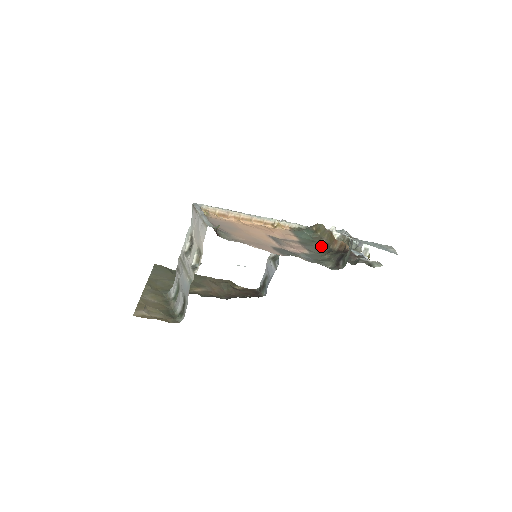
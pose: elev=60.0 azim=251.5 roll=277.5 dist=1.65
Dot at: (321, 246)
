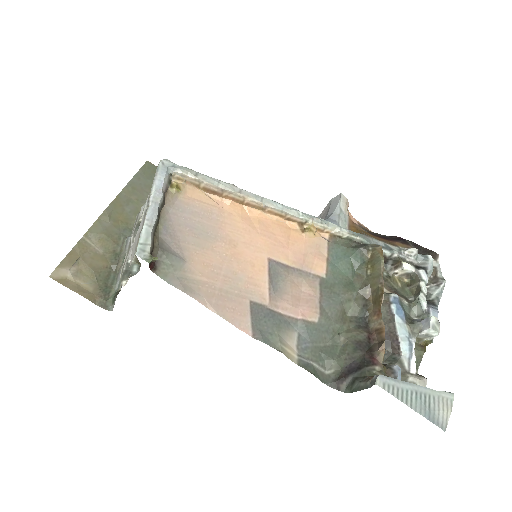
Dot at: (354, 303)
